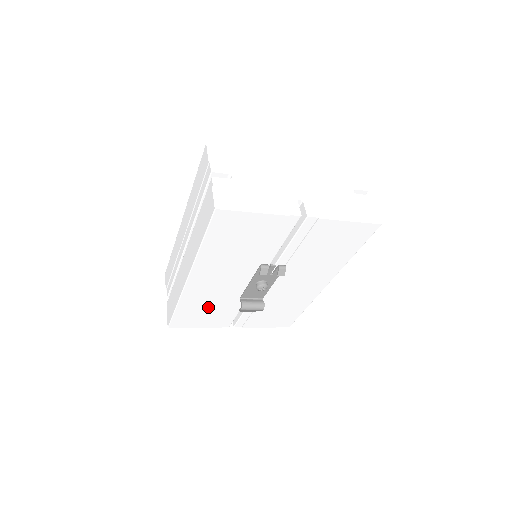
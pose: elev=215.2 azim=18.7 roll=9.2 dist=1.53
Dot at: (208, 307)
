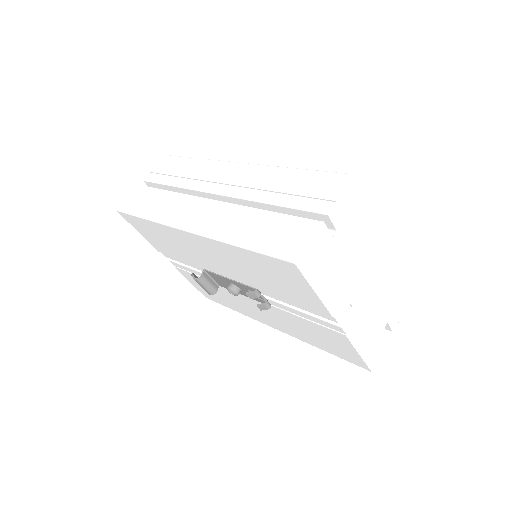
Dot at: (171, 244)
